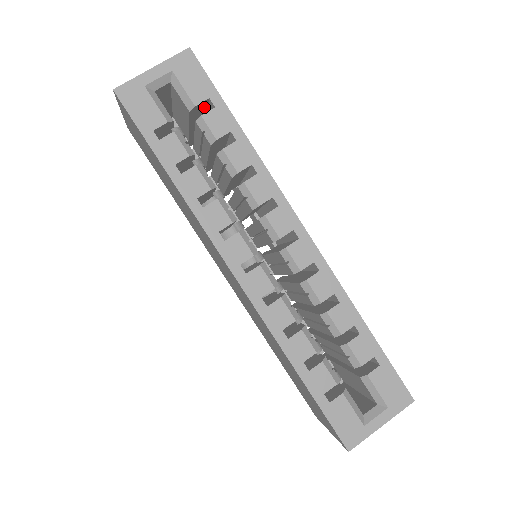
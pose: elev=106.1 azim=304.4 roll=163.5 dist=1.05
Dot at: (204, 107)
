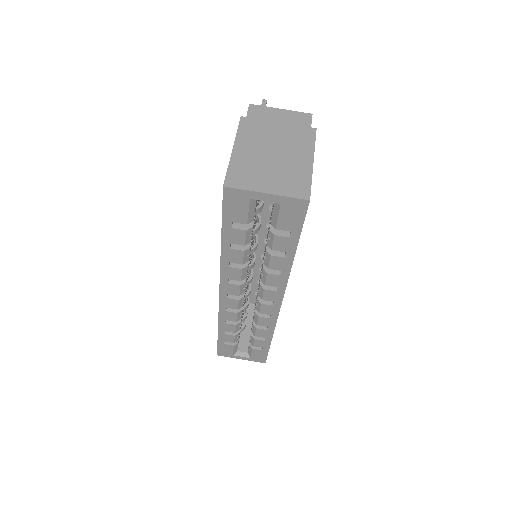
Dot at: occluded
